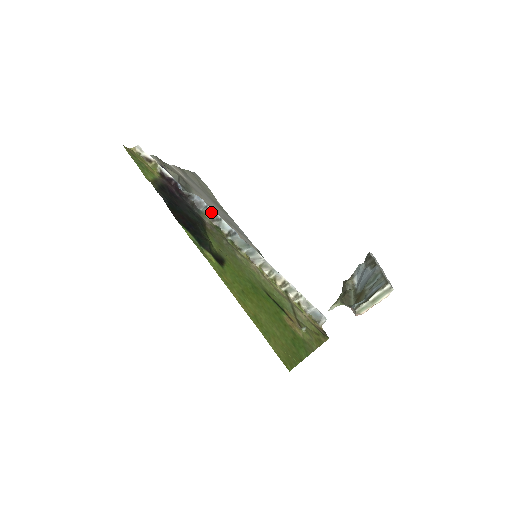
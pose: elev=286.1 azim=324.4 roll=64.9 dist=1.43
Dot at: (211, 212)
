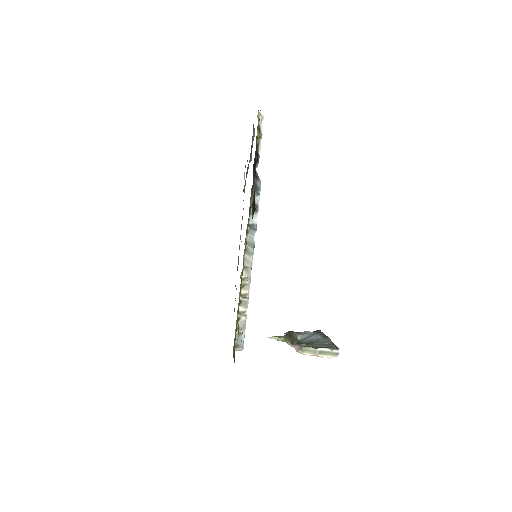
Dot at: (257, 201)
